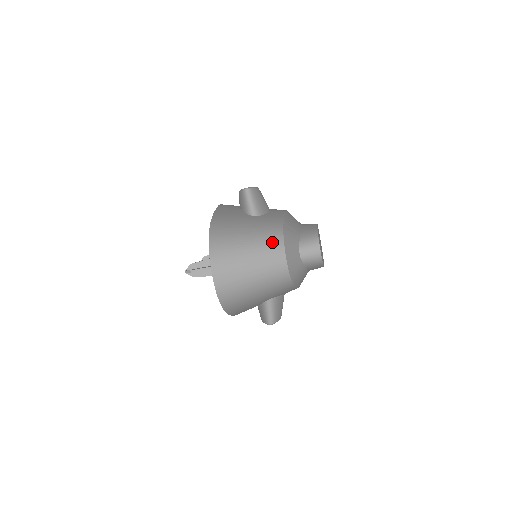
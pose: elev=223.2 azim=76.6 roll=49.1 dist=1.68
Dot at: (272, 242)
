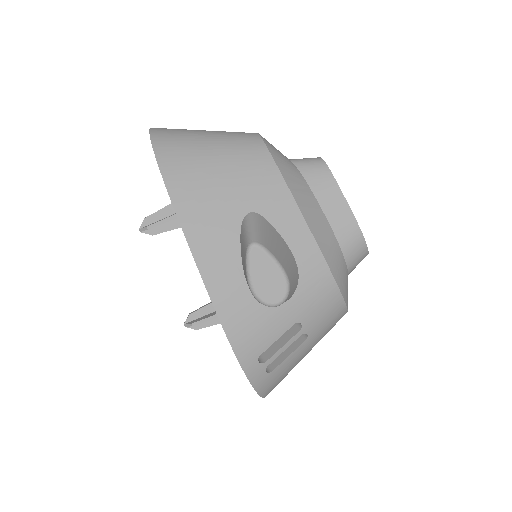
Dot at: occluded
